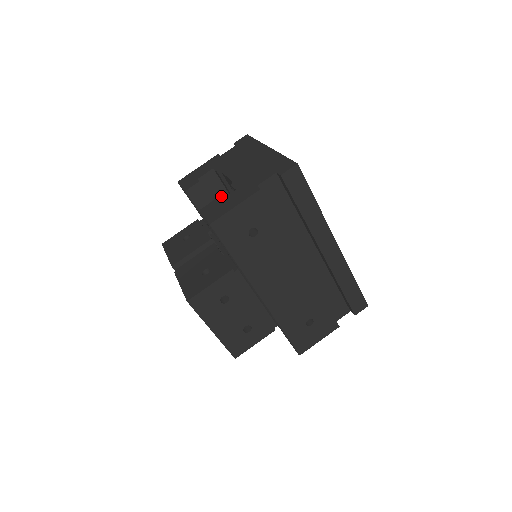
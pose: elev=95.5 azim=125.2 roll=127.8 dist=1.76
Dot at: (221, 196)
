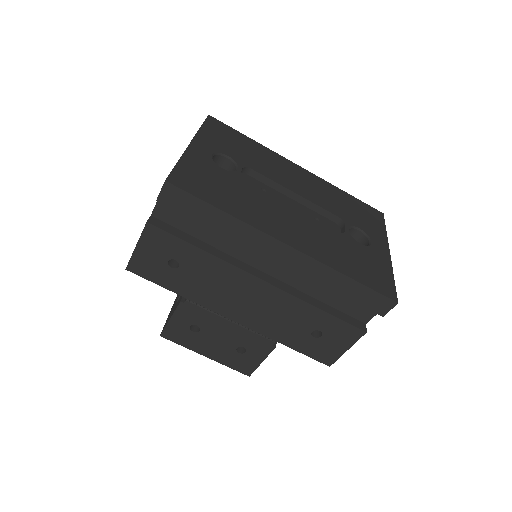
Dot at: occluded
